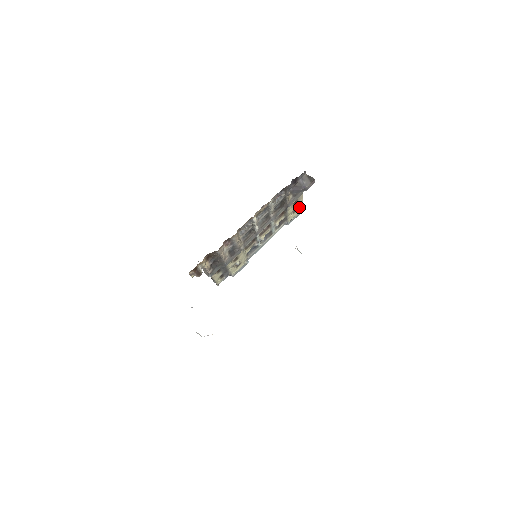
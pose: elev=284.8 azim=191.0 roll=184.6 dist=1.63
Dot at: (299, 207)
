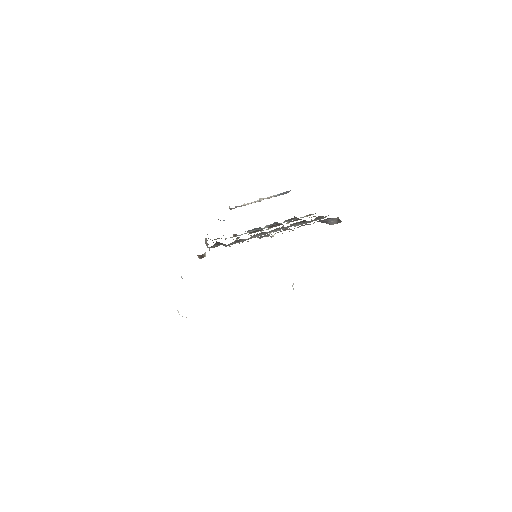
Dot at: occluded
